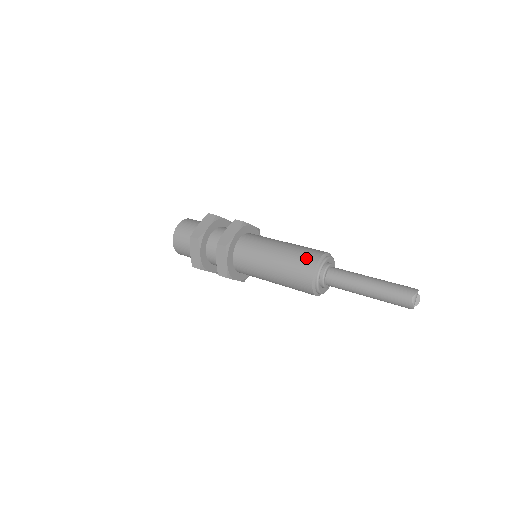
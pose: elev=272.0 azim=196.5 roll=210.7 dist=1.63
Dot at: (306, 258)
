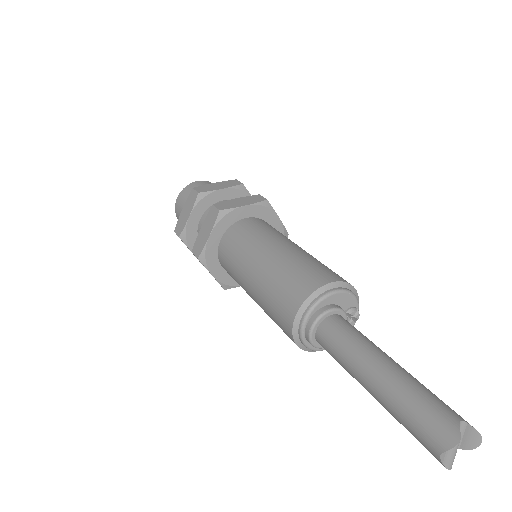
Dot at: (283, 301)
